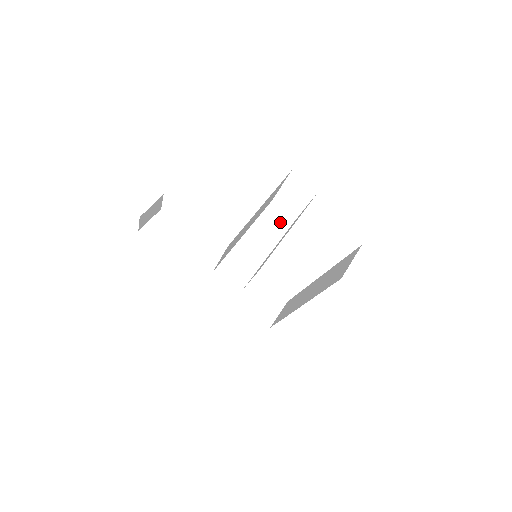
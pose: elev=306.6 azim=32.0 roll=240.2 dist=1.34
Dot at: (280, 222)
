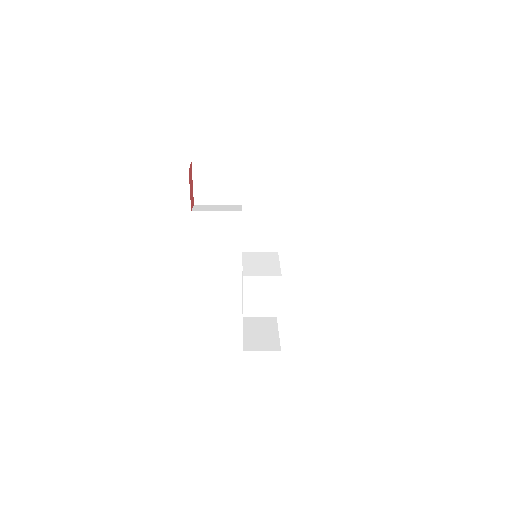
Dot at: occluded
